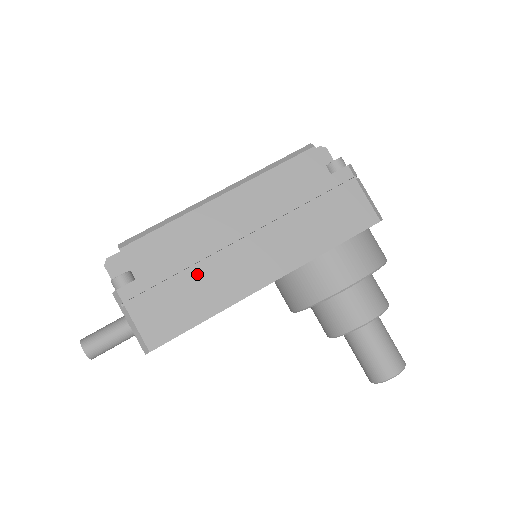
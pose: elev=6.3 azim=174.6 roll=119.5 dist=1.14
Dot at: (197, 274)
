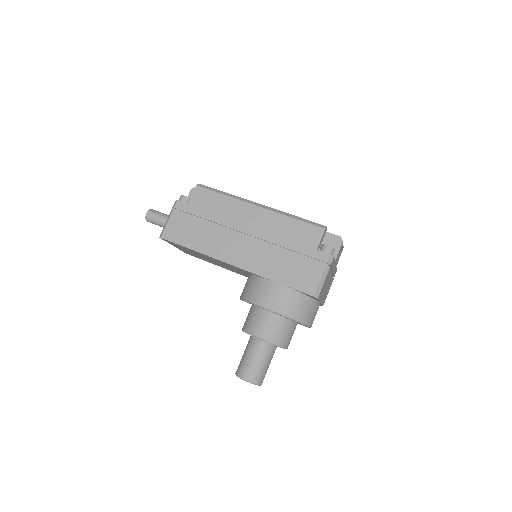
Dot at: (211, 228)
